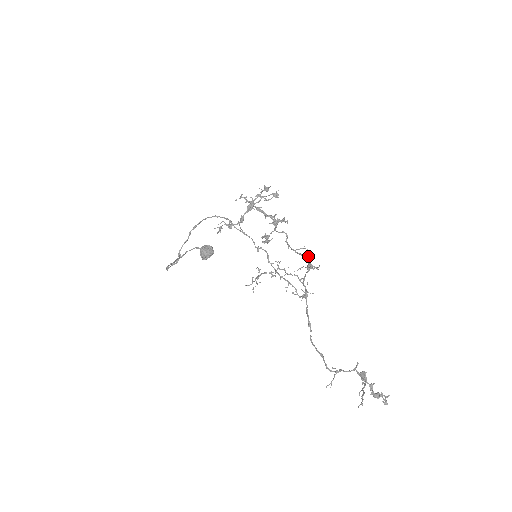
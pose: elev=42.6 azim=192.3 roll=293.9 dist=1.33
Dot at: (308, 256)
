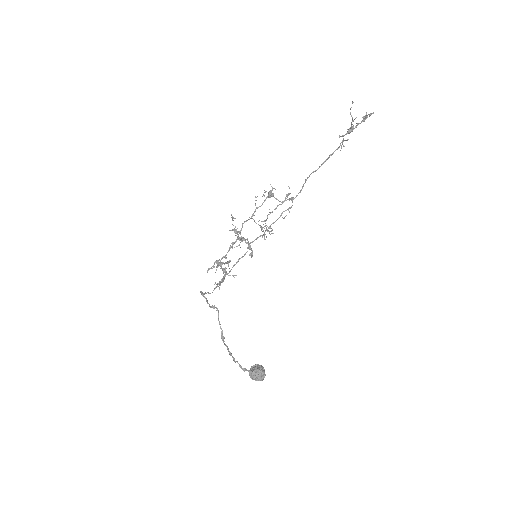
Dot at: (262, 196)
